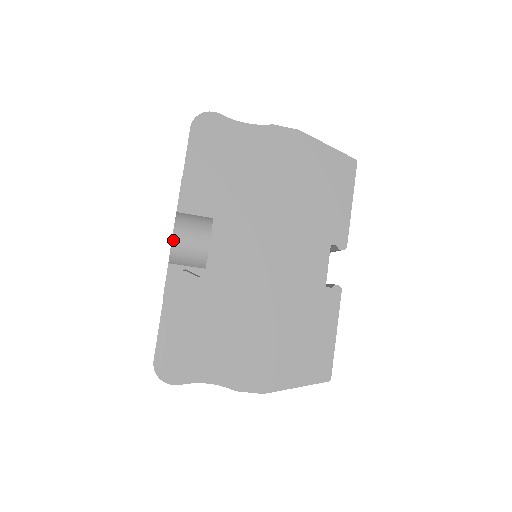
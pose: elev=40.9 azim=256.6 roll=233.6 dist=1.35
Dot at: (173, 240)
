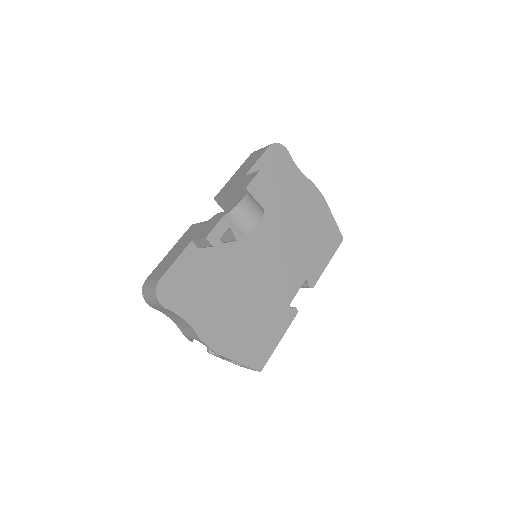
Dot at: (240, 203)
